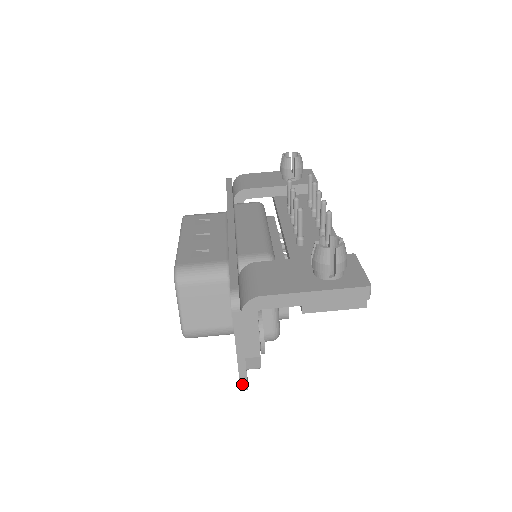
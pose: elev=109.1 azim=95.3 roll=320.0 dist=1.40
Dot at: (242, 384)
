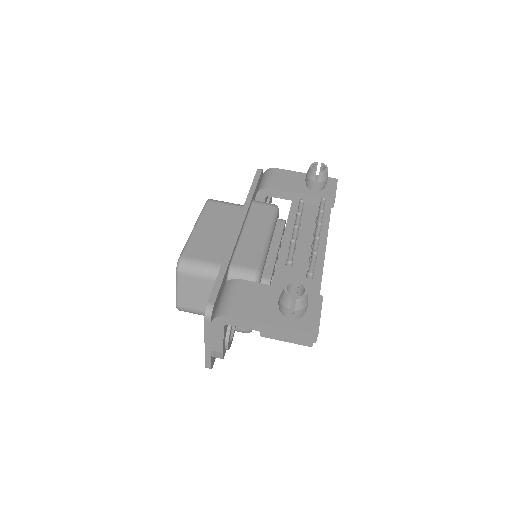
Dot at: (207, 365)
